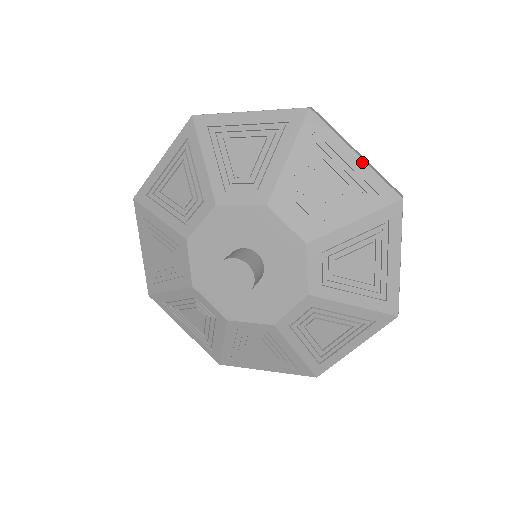
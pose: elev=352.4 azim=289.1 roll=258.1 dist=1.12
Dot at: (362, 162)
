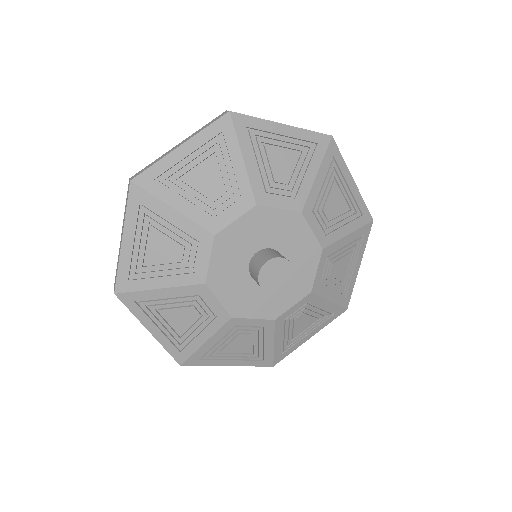
Dot at: (356, 188)
